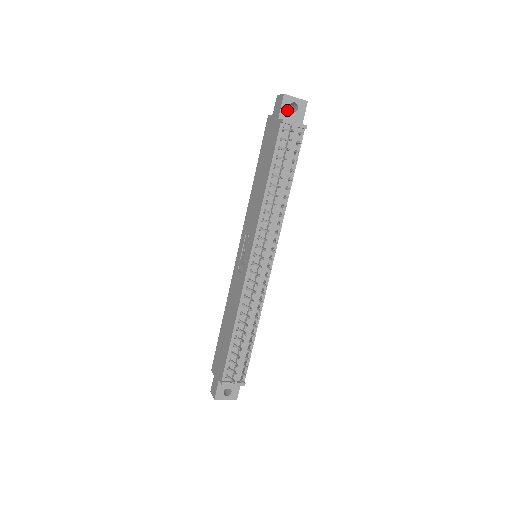
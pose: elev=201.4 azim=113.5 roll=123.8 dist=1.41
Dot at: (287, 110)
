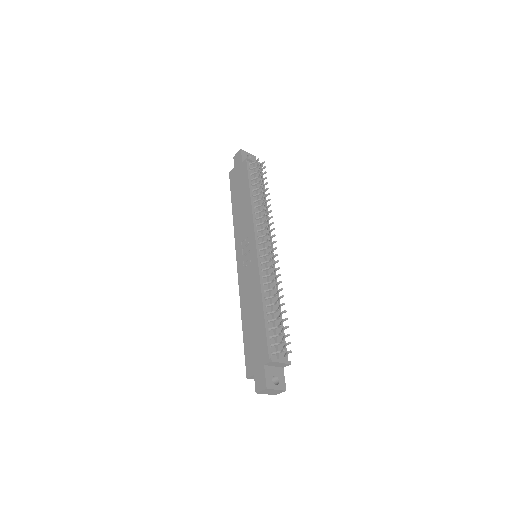
Dot at: occluded
